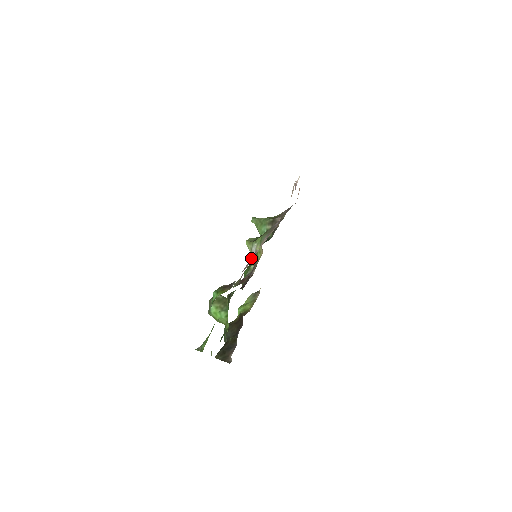
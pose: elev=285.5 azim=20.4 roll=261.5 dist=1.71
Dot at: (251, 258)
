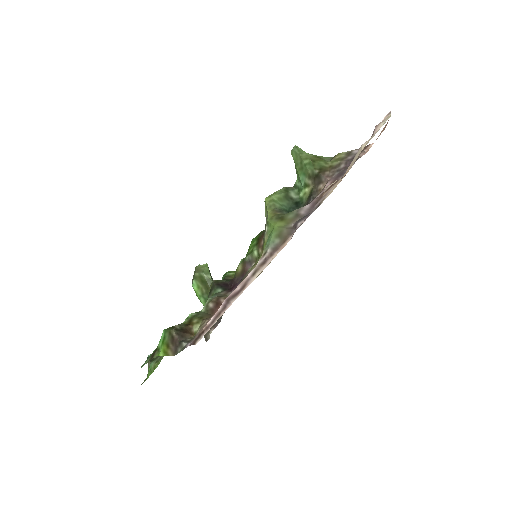
Dot at: (218, 311)
